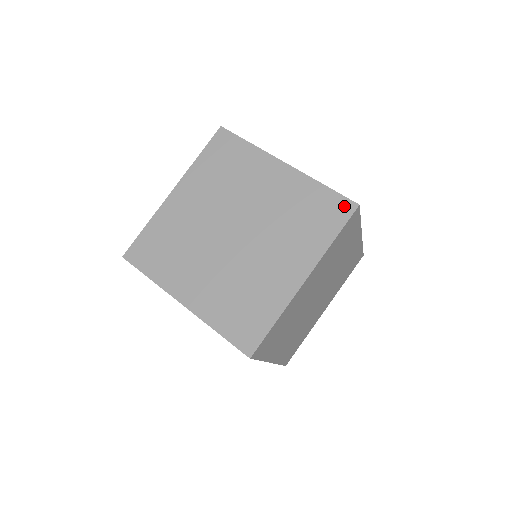
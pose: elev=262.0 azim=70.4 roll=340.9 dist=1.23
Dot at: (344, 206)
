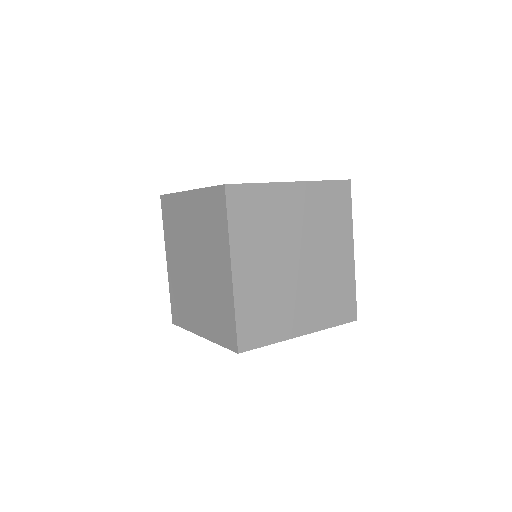
Dot at: occluded
